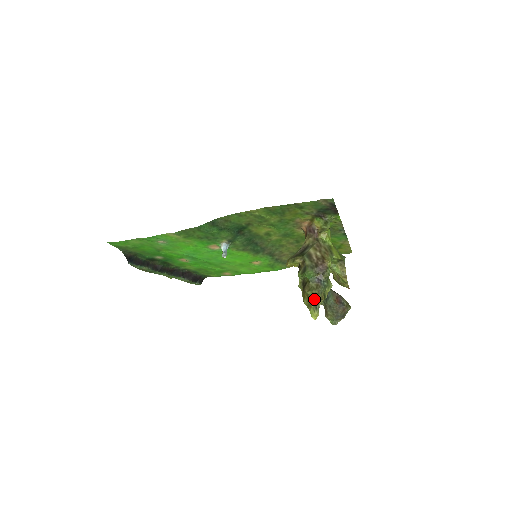
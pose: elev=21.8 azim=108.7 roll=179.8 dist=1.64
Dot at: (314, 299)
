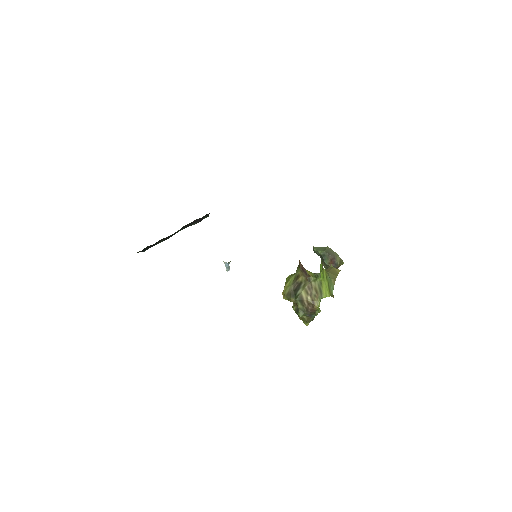
Dot at: occluded
